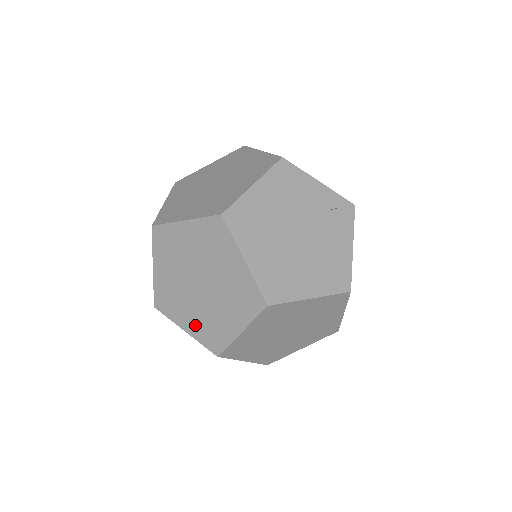
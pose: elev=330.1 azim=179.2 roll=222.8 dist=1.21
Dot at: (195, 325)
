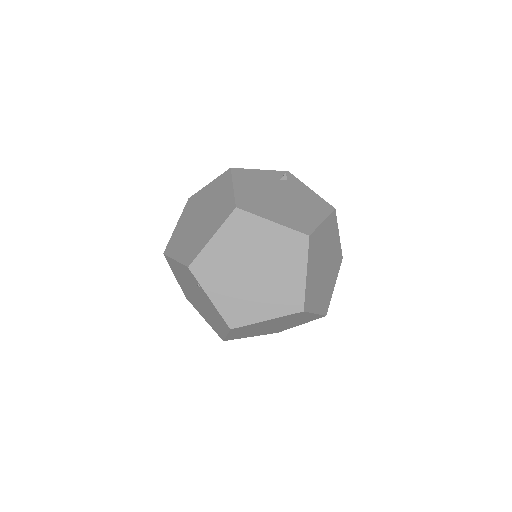
Dot at: (271, 306)
